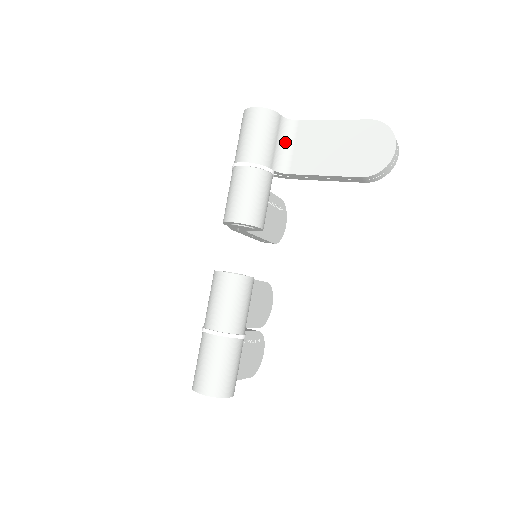
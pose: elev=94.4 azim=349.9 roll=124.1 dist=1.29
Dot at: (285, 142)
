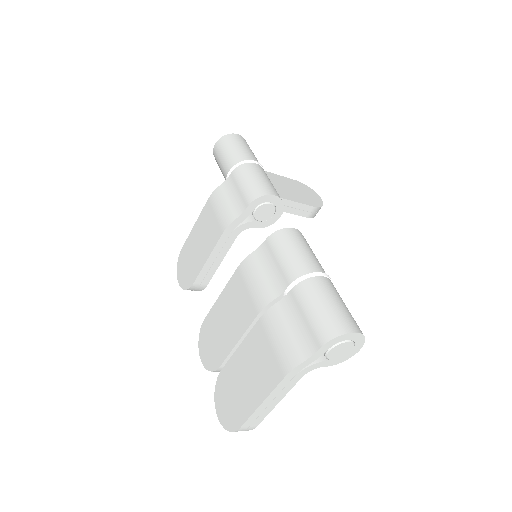
Dot at: occluded
